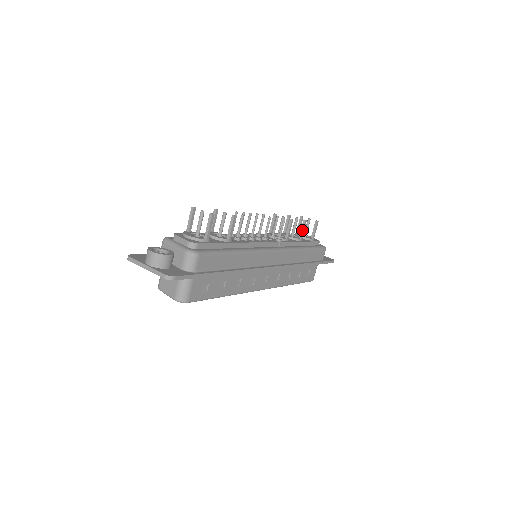
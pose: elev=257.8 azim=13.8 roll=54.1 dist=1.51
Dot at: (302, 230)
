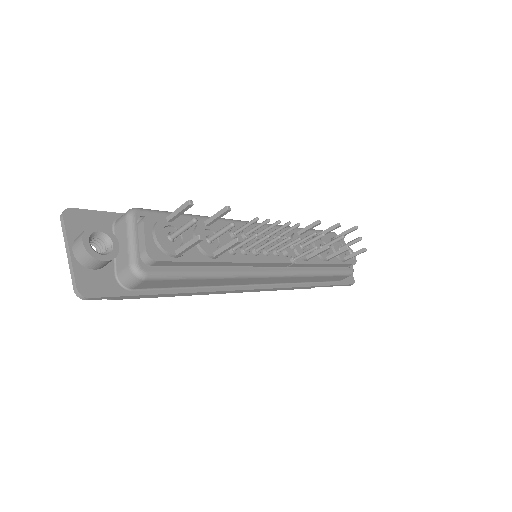
Dot at: (336, 254)
